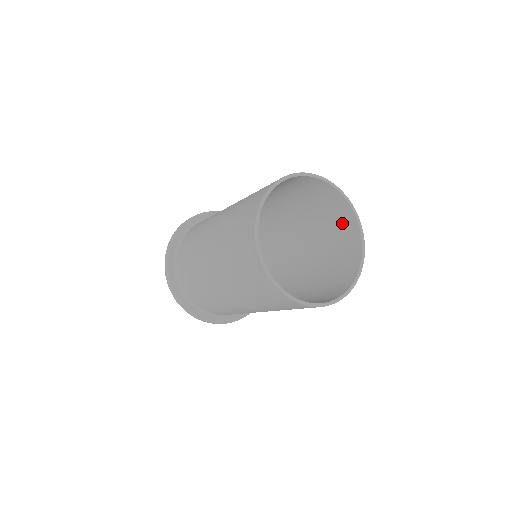
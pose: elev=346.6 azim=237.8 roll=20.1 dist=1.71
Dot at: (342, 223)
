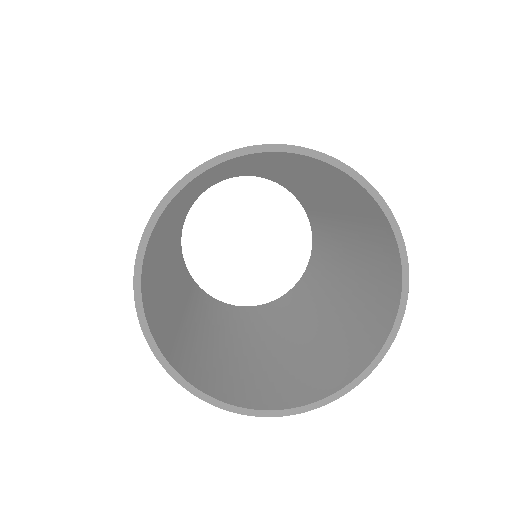
Dot at: (380, 240)
